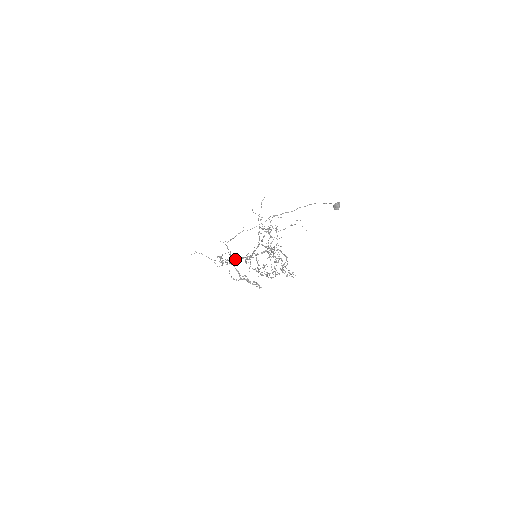
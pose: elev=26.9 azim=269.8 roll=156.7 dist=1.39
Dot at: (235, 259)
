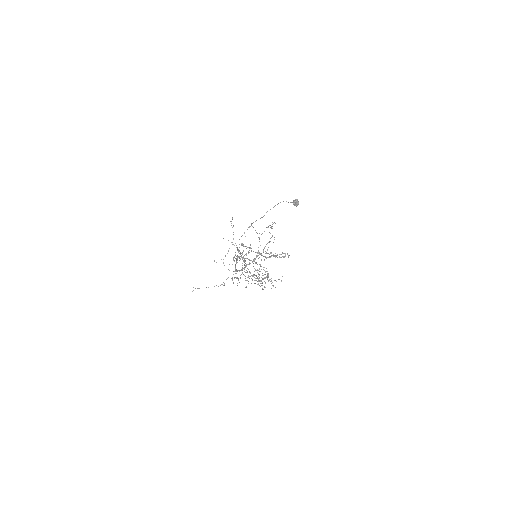
Dot at: occluded
